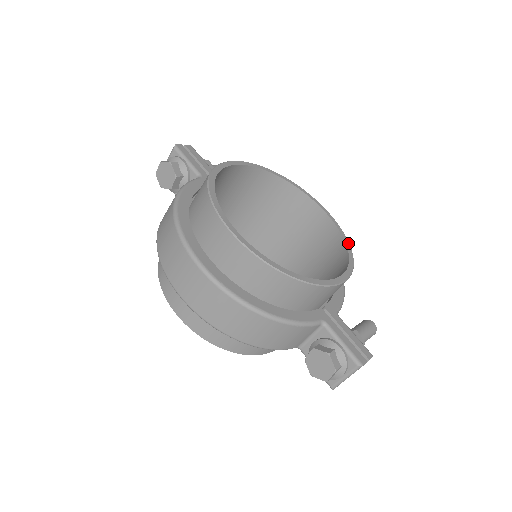
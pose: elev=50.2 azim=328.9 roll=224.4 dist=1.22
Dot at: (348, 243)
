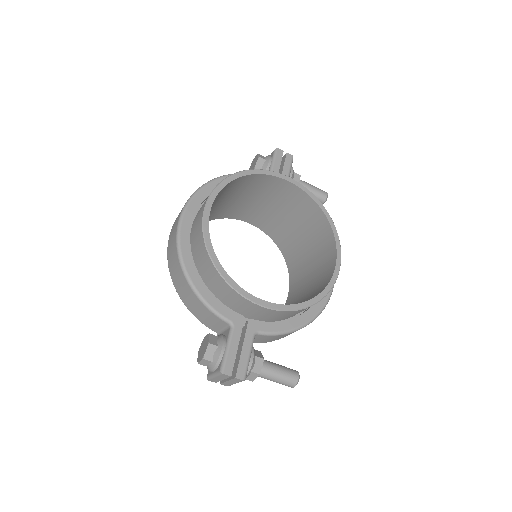
Dot at: (322, 296)
